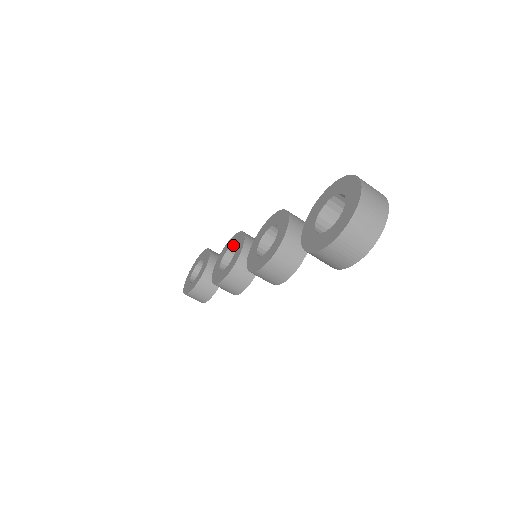
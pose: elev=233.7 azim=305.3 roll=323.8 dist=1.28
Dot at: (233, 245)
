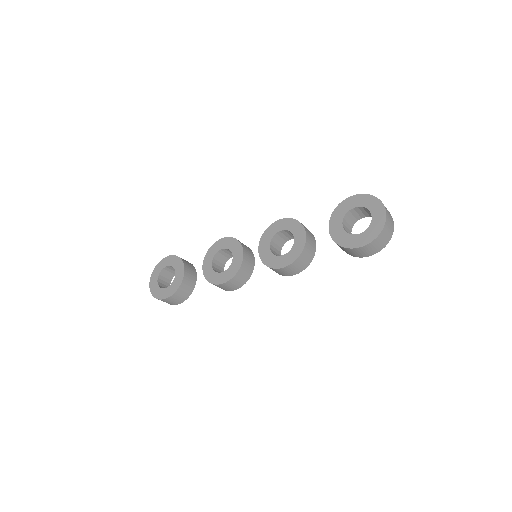
Dot at: (222, 249)
